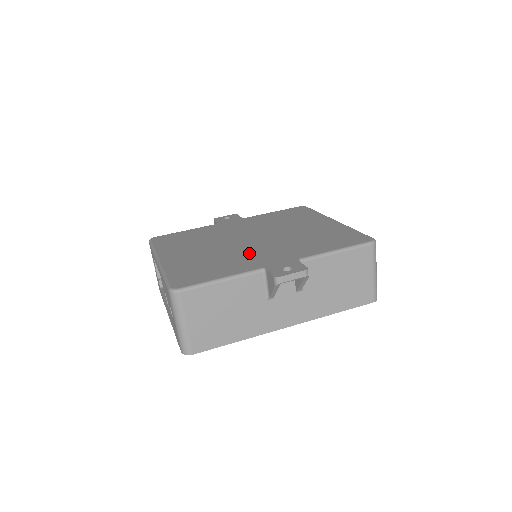
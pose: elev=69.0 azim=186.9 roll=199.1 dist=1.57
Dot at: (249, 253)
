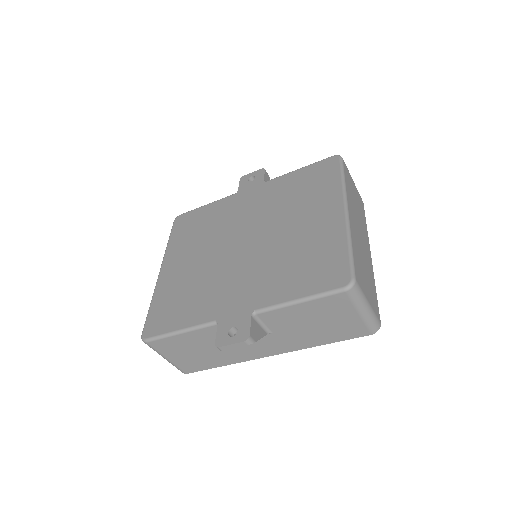
Dot at: (224, 281)
